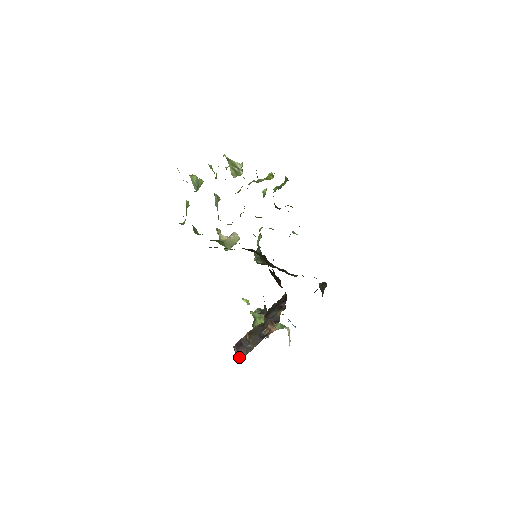
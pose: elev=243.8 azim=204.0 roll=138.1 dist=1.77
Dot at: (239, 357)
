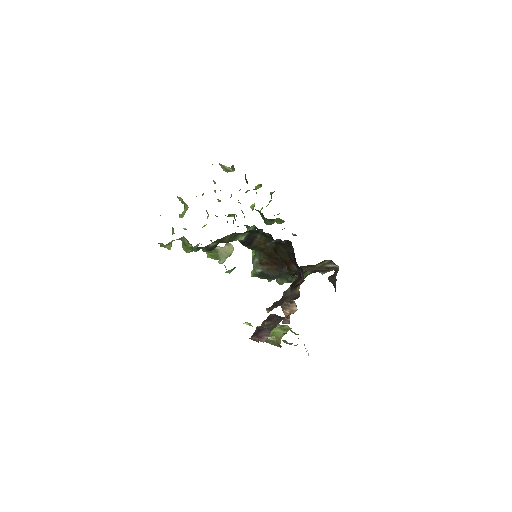
Dot at: (261, 340)
